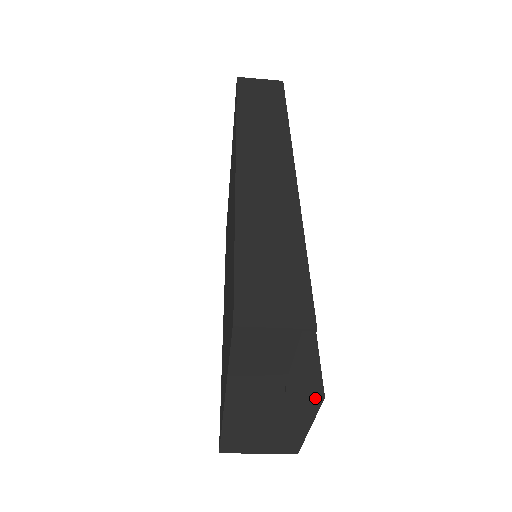
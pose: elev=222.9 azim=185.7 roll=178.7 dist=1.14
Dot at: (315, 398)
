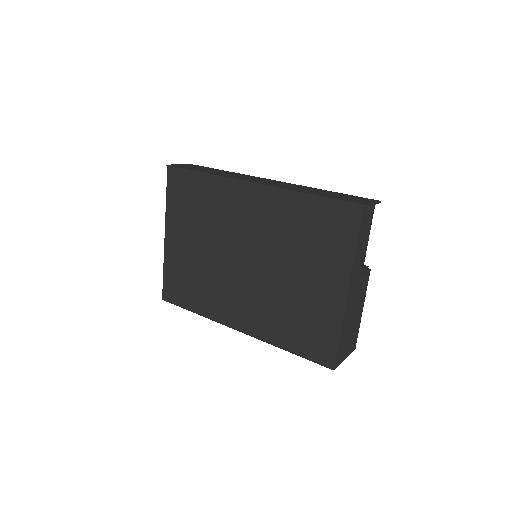
Dot at: (369, 272)
